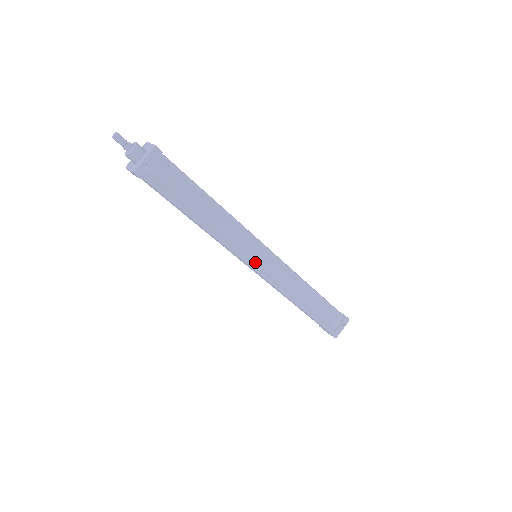
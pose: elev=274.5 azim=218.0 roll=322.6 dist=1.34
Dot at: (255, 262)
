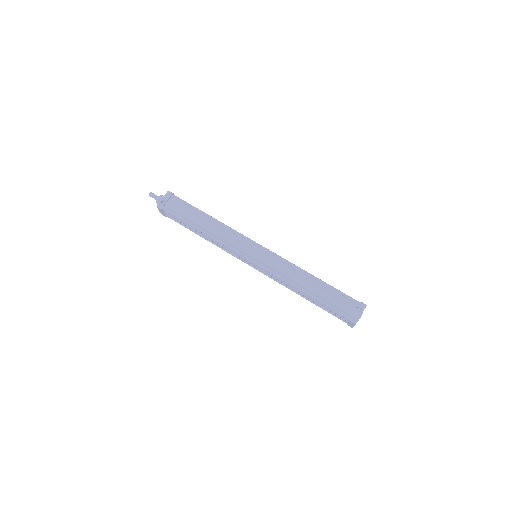
Dot at: (250, 255)
